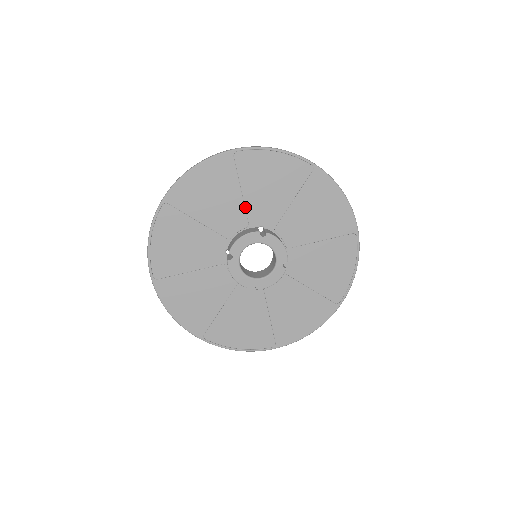
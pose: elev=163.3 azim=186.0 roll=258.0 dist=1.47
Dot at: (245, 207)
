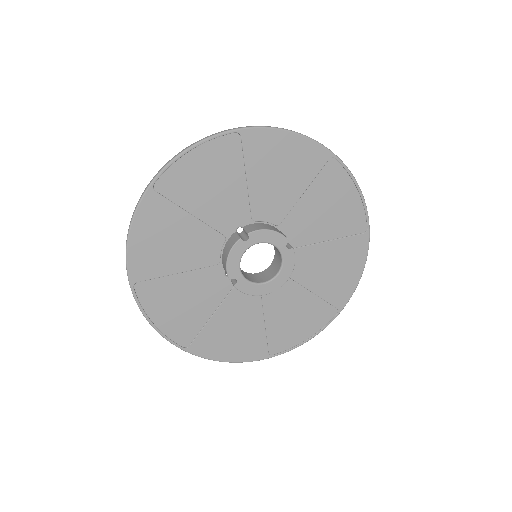
Dot at: (292, 208)
